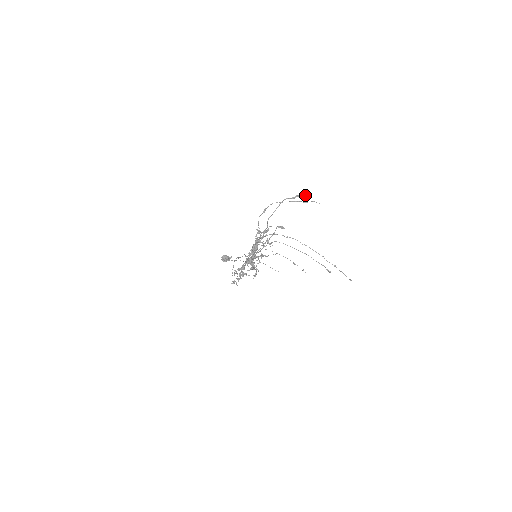
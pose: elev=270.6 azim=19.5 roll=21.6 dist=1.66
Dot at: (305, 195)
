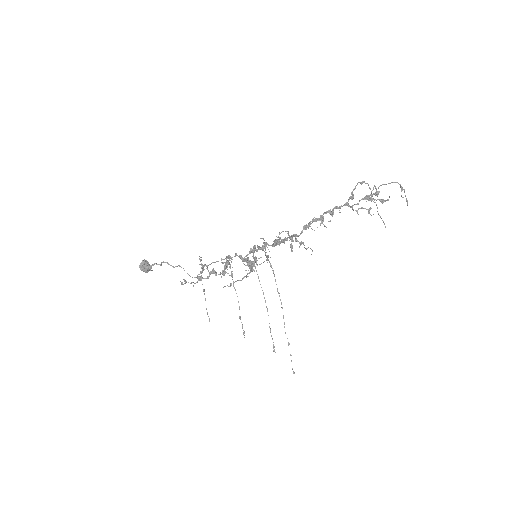
Dot at: occluded
